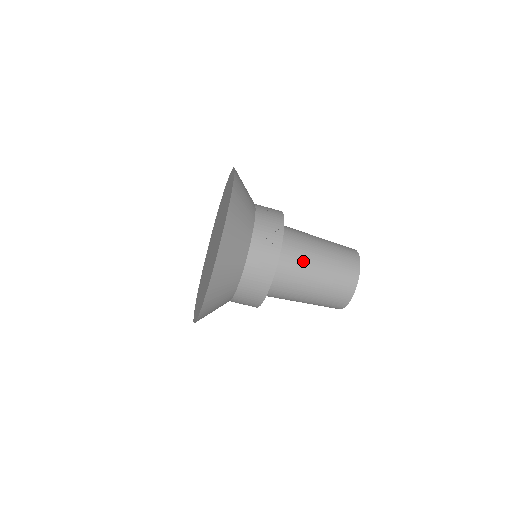
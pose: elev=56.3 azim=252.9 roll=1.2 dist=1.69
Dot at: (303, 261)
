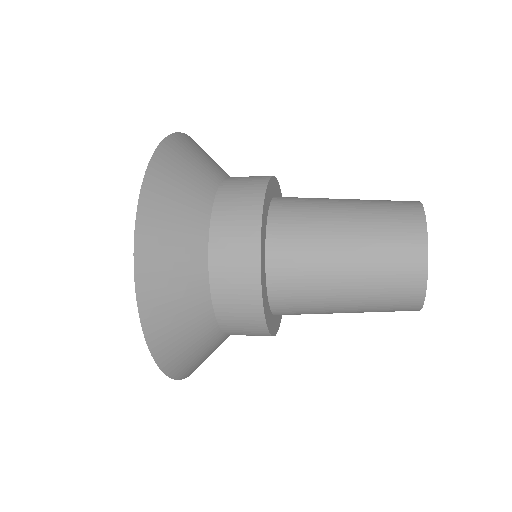
Dot at: (313, 263)
